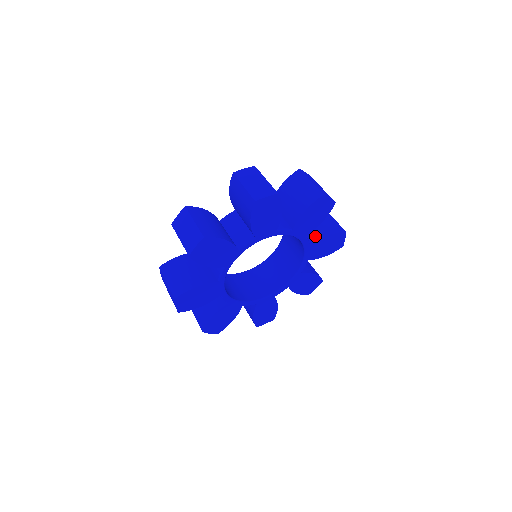
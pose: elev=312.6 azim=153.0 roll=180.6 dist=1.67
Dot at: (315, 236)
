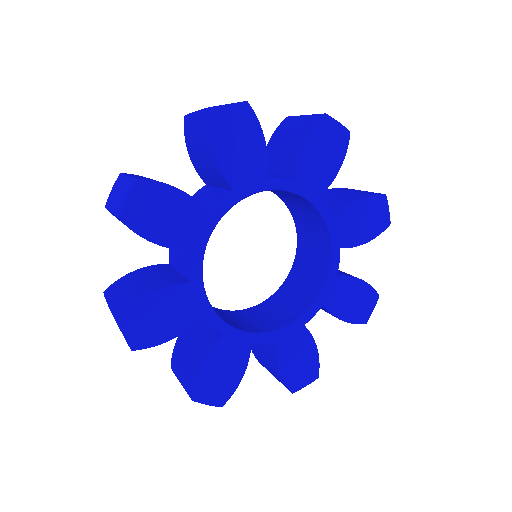
Dot at: (339, 206)
